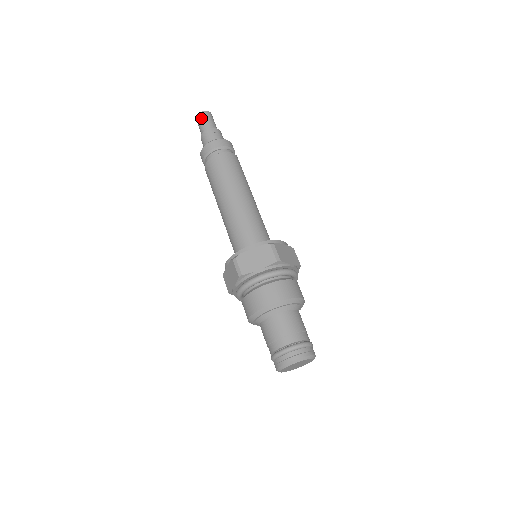
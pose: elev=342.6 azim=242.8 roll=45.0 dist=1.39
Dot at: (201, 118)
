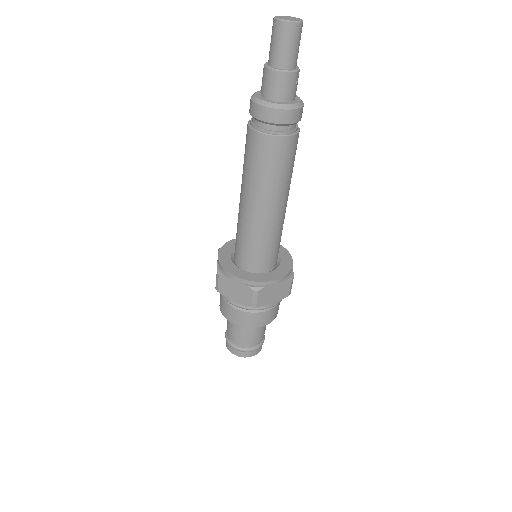
Dot at: (291, 37)
